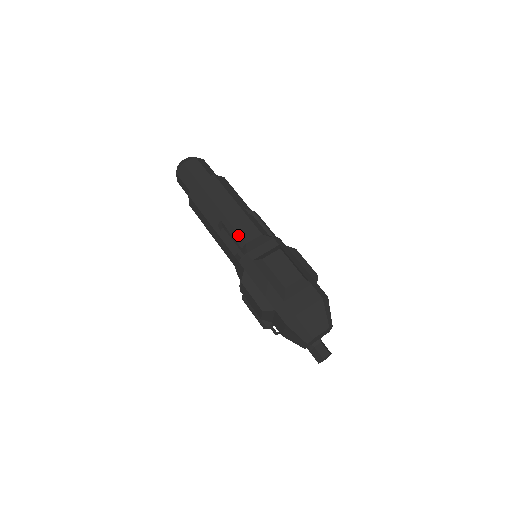
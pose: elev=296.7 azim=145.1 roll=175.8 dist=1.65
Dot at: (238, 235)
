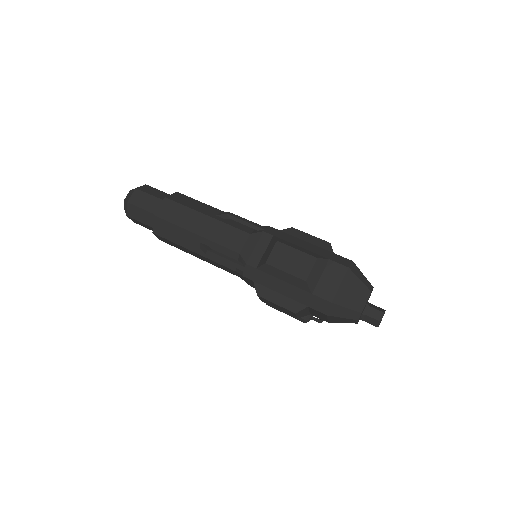
Dot at: (226, 249)
